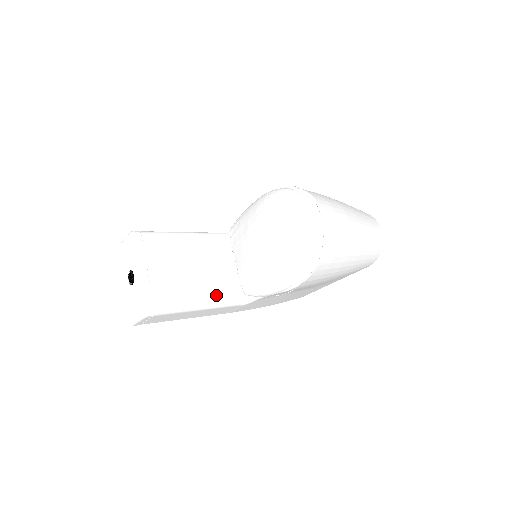
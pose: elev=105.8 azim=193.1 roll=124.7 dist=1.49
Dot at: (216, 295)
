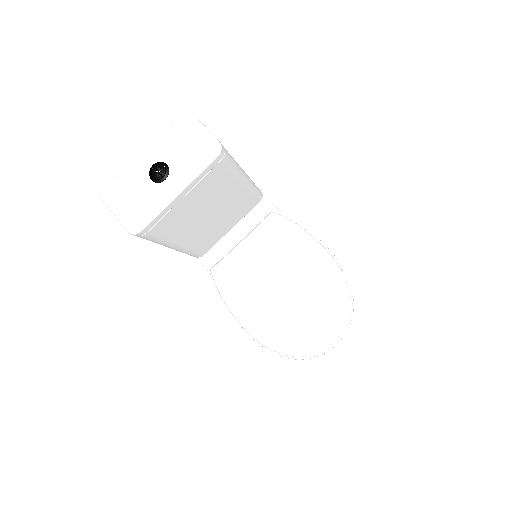
Dot at: (193, 245)
